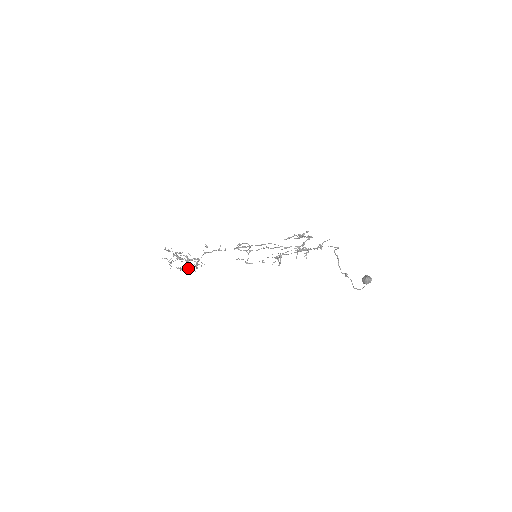
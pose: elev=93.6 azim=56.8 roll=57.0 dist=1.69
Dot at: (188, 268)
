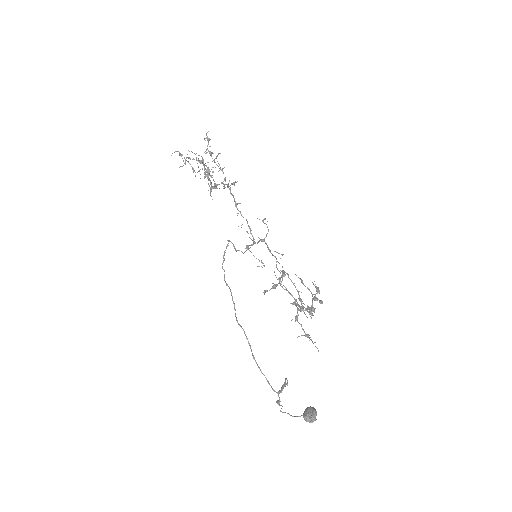
Dot at: (208, 177)
